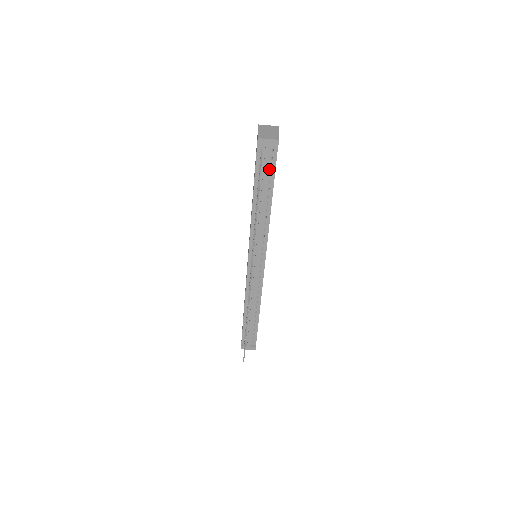
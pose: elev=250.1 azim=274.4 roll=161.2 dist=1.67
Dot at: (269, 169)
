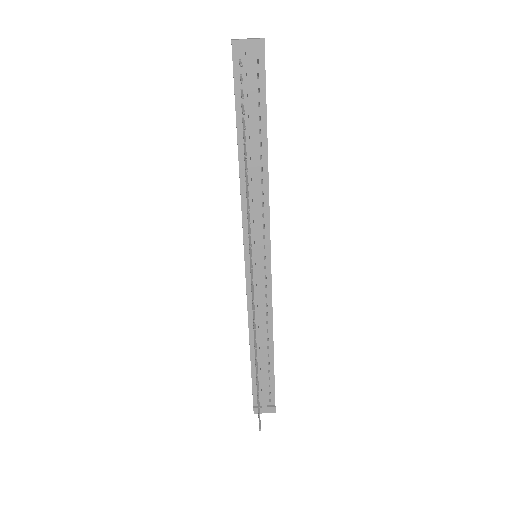
Dot at: (256, 95)
